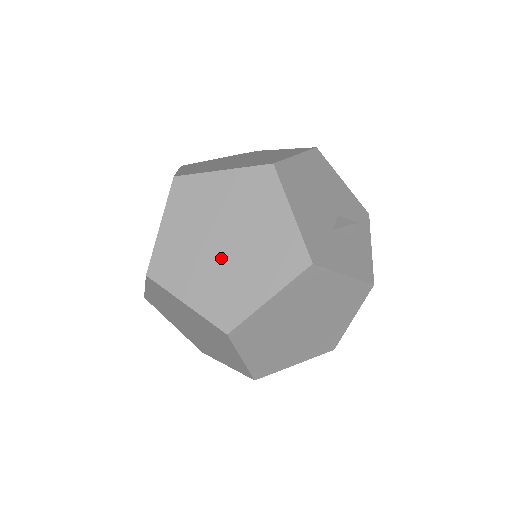
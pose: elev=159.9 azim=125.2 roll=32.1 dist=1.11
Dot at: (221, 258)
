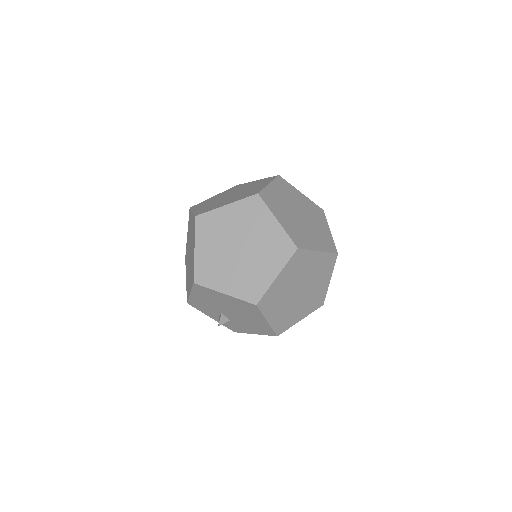
Dot at: (298, 219)
